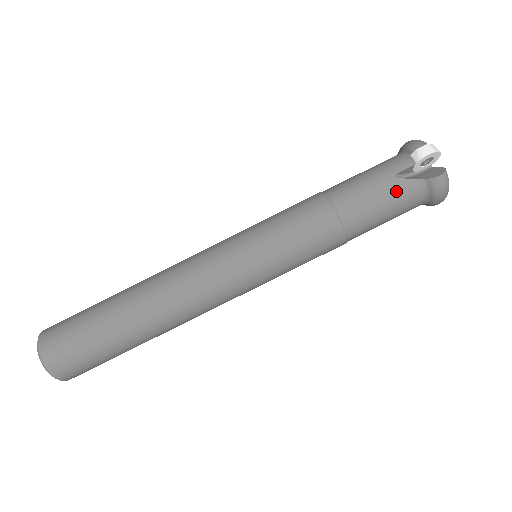
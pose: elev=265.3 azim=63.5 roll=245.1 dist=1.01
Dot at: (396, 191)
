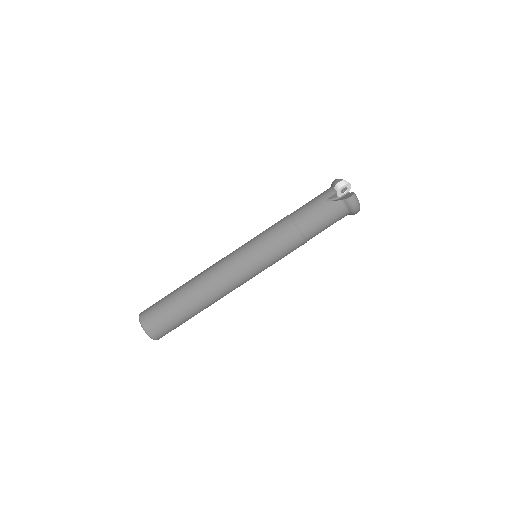
Dot at: (328, 209)
